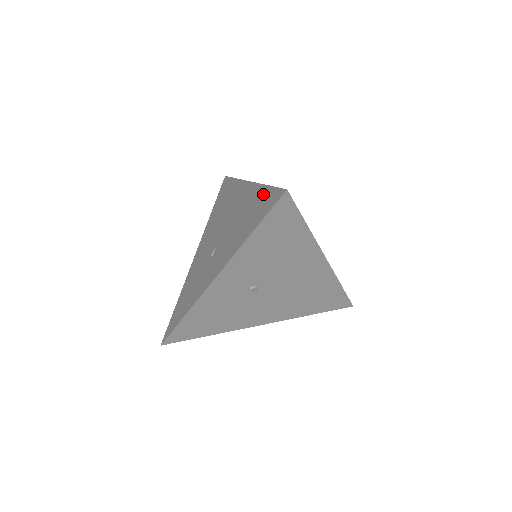
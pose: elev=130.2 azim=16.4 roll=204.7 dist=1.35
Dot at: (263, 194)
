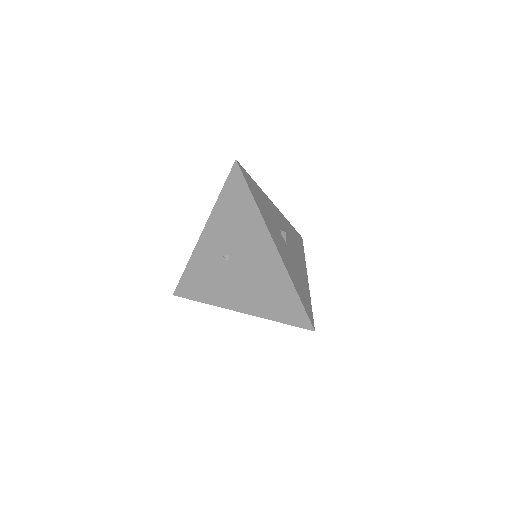
Dot at: occluded
